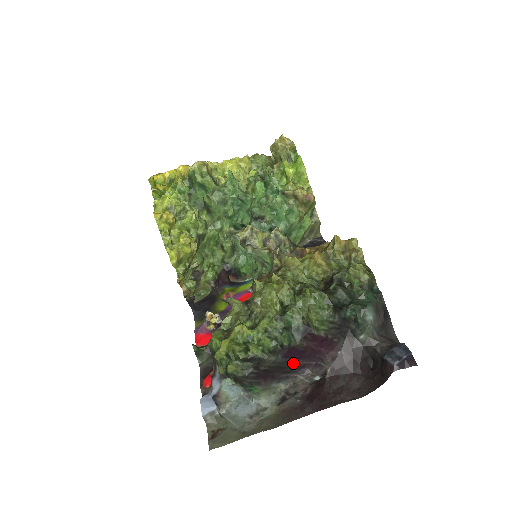
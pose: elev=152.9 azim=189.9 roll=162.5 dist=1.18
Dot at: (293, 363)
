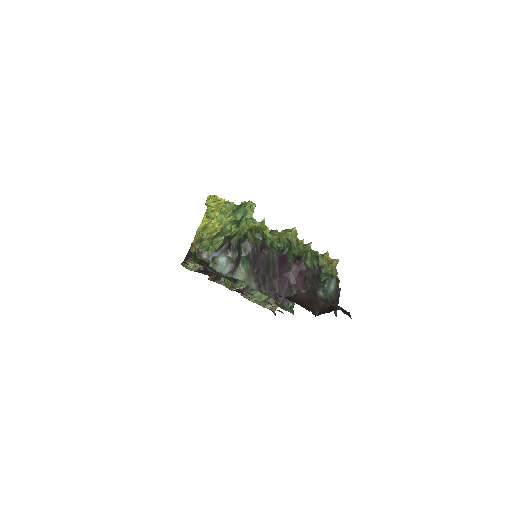
Dot at: (274, 275)
